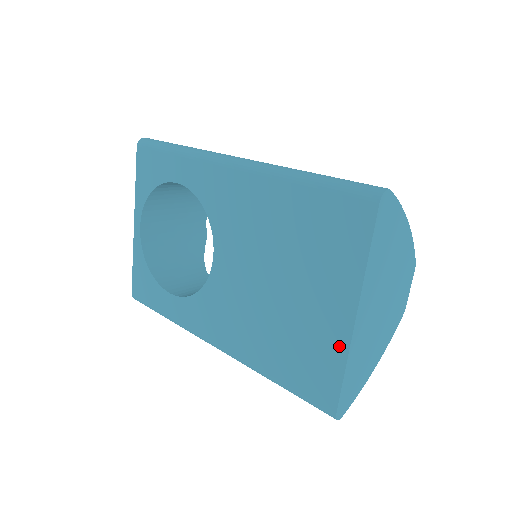
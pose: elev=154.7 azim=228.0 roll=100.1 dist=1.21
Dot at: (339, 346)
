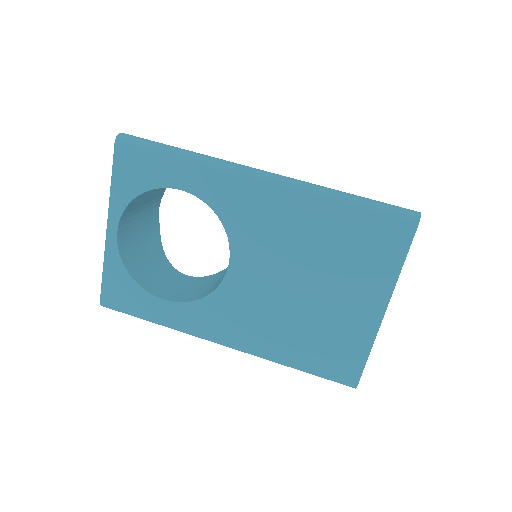
Dot at: (367, 334)
